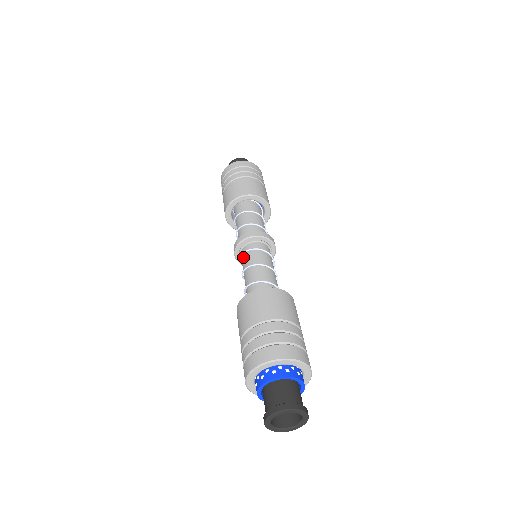
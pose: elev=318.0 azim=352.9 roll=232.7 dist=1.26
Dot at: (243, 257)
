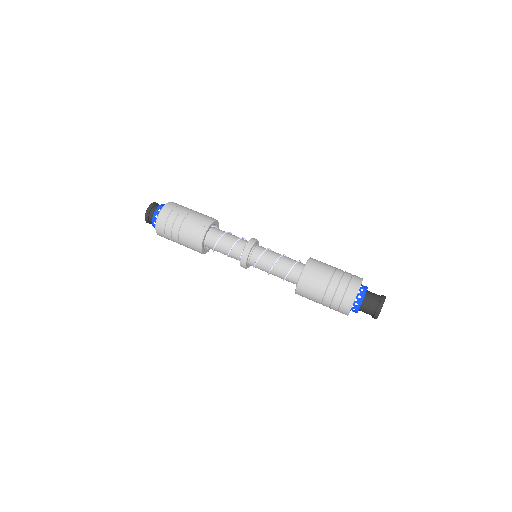
Dot at: occluded
